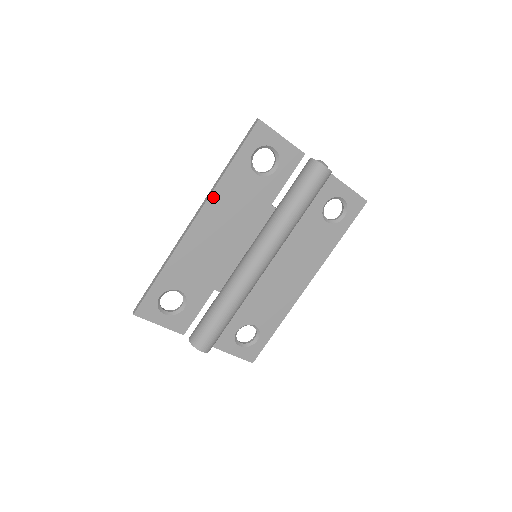
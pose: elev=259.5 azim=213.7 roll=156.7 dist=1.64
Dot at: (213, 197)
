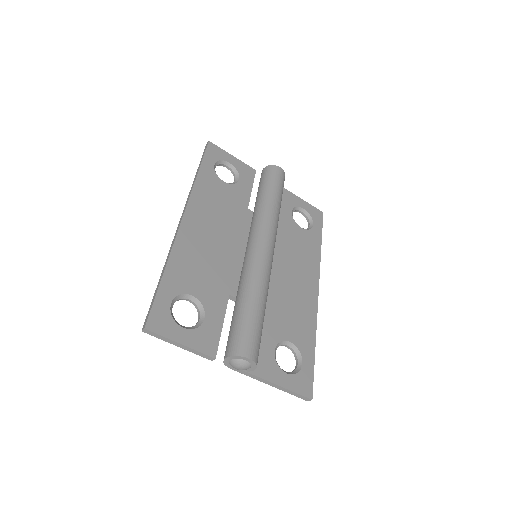
Dot at: (193, 197)
